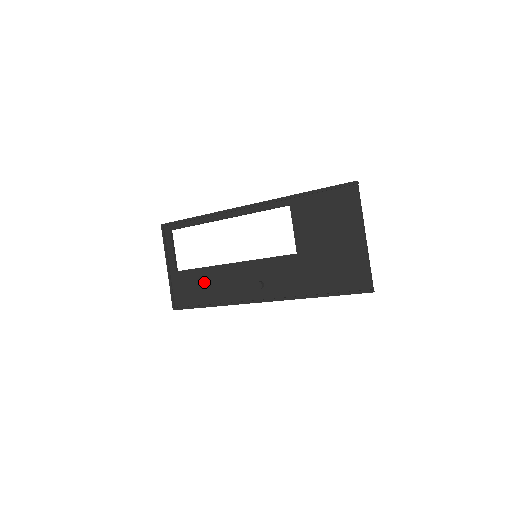
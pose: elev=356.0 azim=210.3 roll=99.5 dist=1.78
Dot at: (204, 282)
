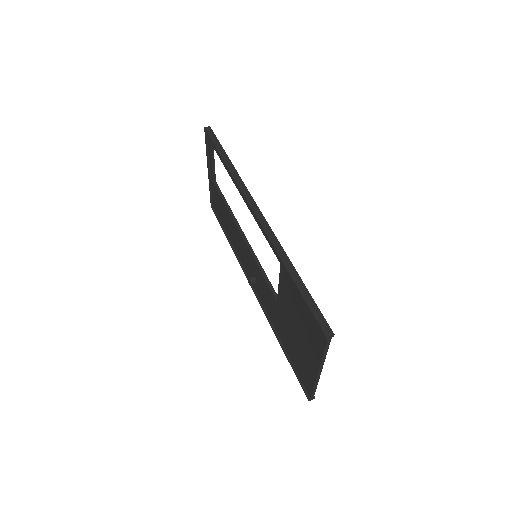
Dot at: (227, 219)
